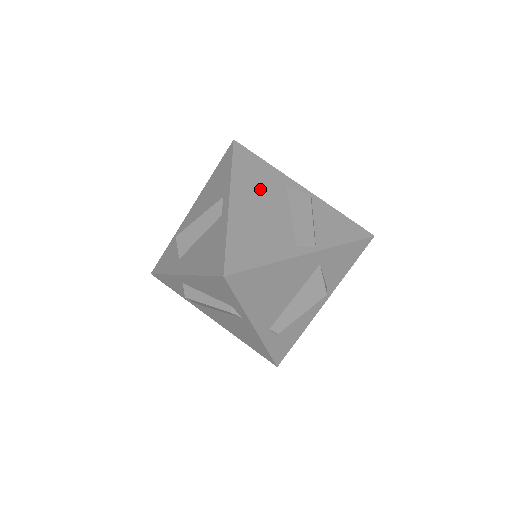
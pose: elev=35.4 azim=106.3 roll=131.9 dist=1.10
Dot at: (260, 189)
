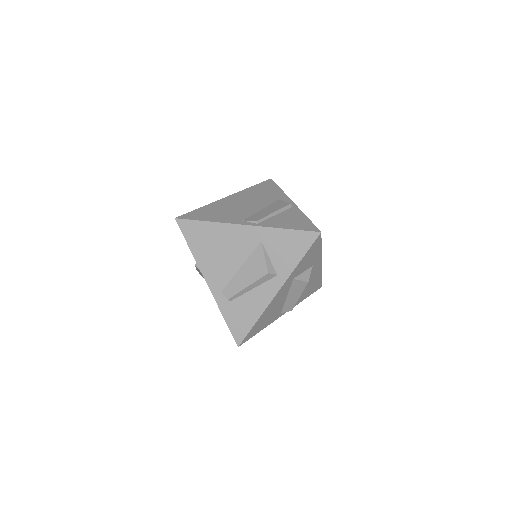
Dot at: (256, 197)
